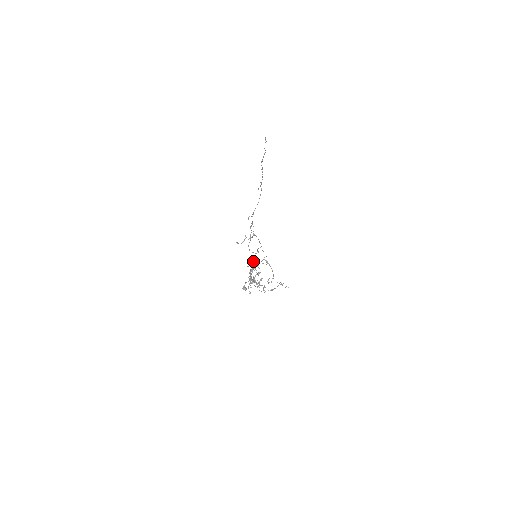
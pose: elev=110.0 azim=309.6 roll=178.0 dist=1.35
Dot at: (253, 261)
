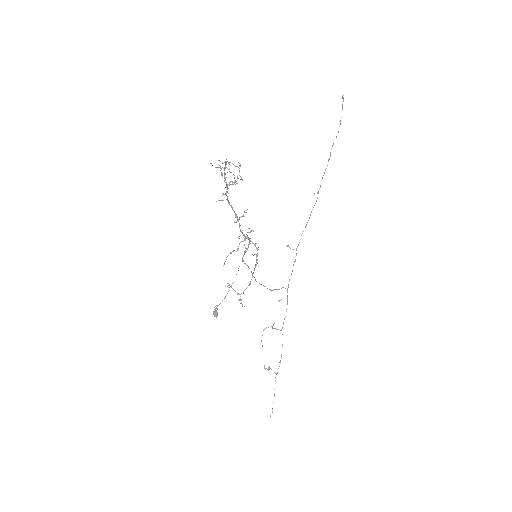
Dot at: (248, 232)
